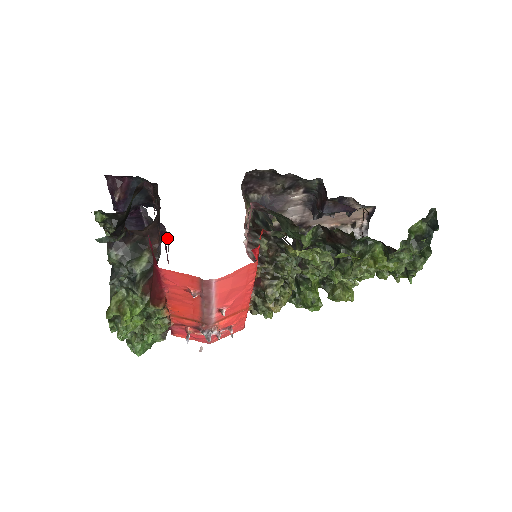
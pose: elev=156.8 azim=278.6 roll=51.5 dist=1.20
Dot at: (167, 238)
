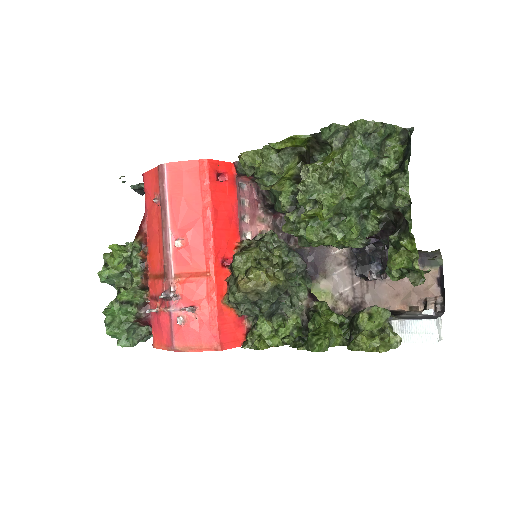
Dot at: occluded
